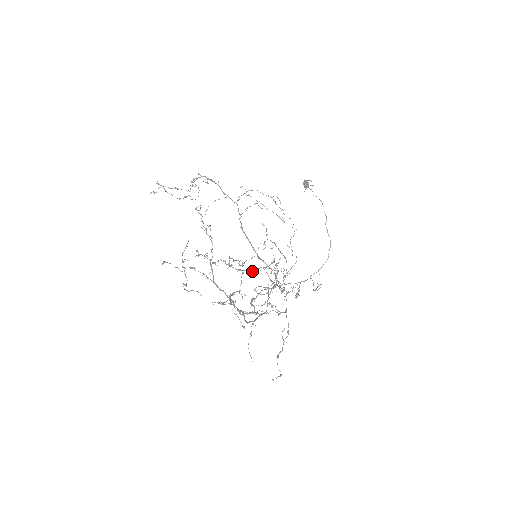
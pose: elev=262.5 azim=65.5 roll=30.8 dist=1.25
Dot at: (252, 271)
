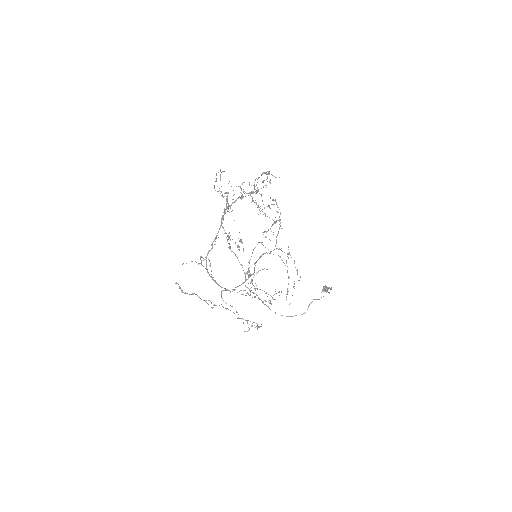
Dot at: (259, 207)
